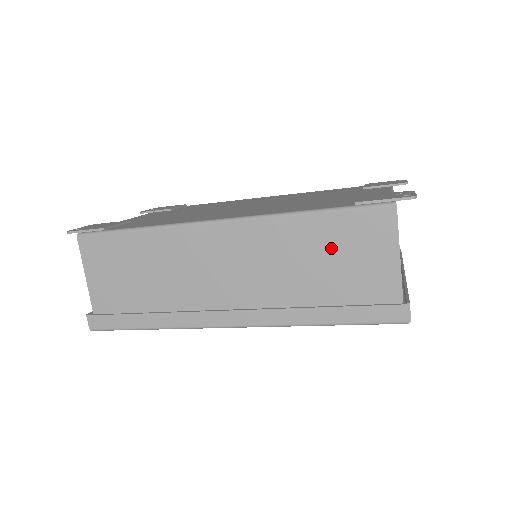
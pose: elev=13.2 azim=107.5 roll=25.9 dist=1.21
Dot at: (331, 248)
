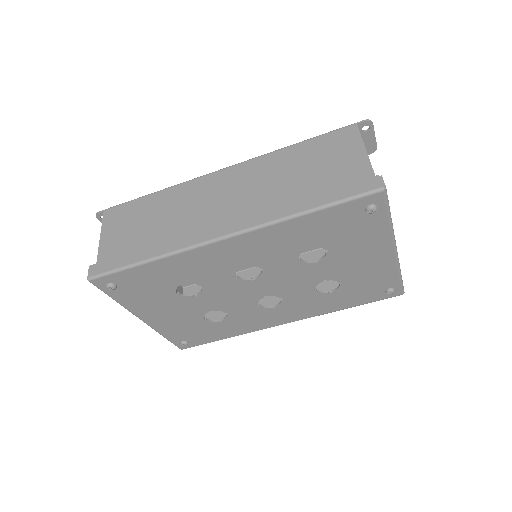
Dot at: (310, 161)
